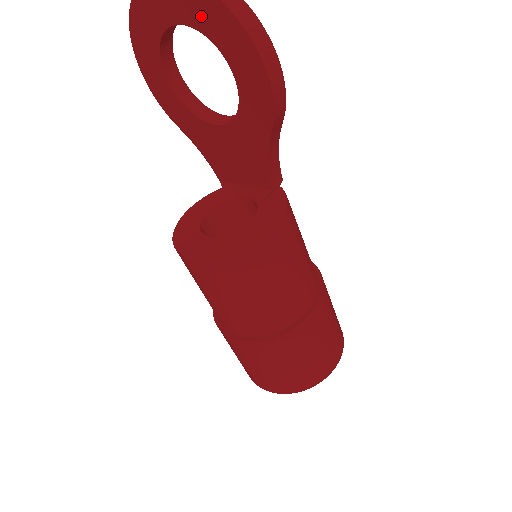
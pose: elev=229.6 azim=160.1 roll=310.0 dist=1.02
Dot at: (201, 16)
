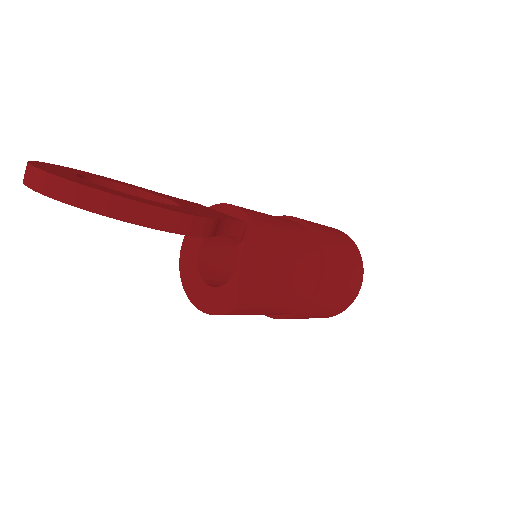
Dot at: occluded
